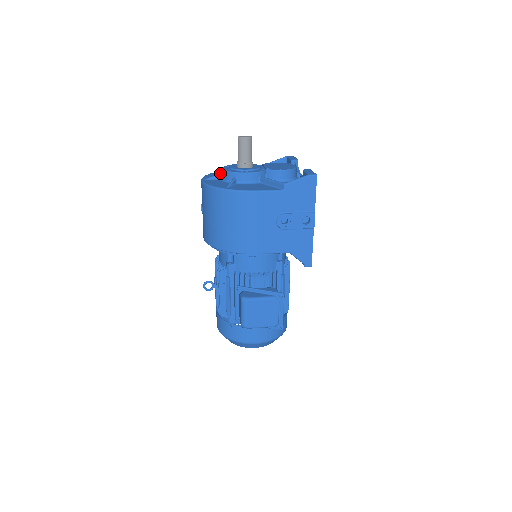
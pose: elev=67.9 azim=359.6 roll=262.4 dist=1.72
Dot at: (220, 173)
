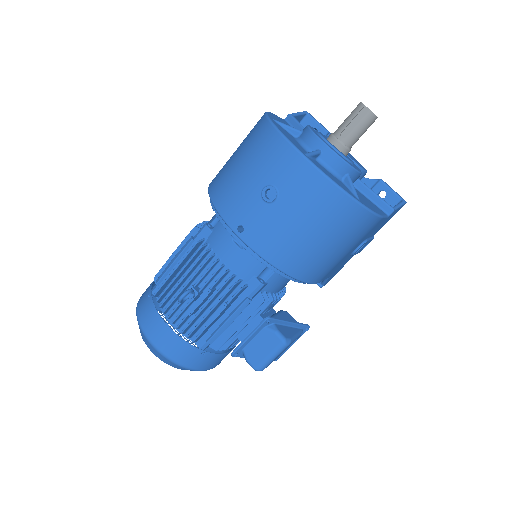
Dot at: (282, 127)
